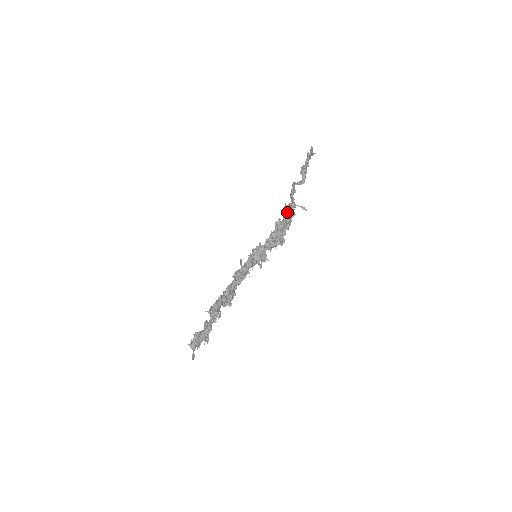
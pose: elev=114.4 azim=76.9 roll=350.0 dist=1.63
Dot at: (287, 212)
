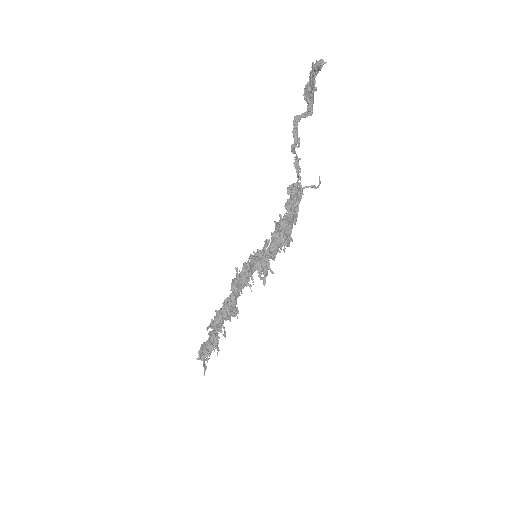
Dot at: (290, 207)
